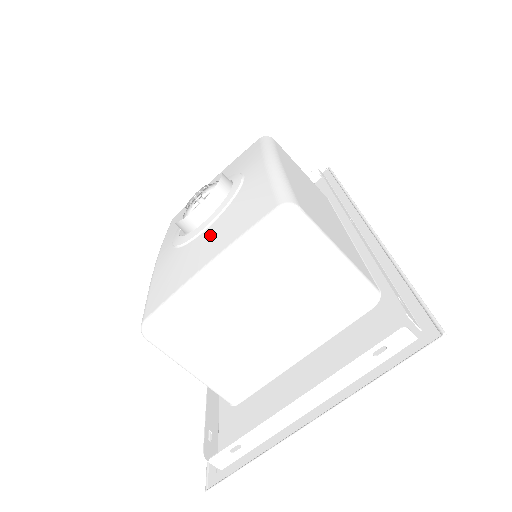
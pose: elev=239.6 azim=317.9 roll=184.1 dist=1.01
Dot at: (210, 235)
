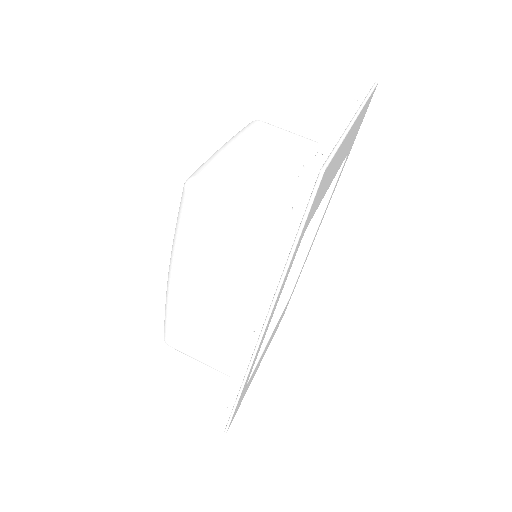
Dot at: occluded
